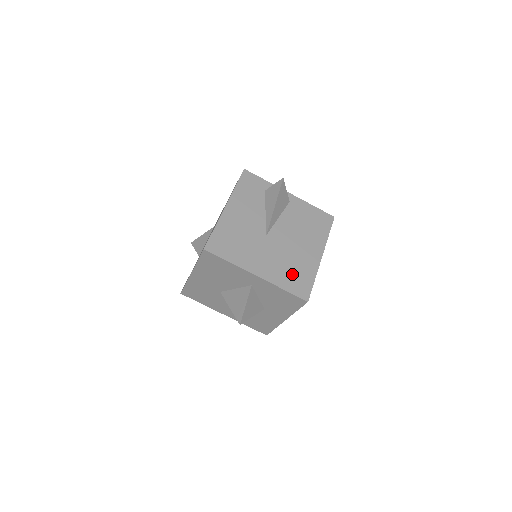
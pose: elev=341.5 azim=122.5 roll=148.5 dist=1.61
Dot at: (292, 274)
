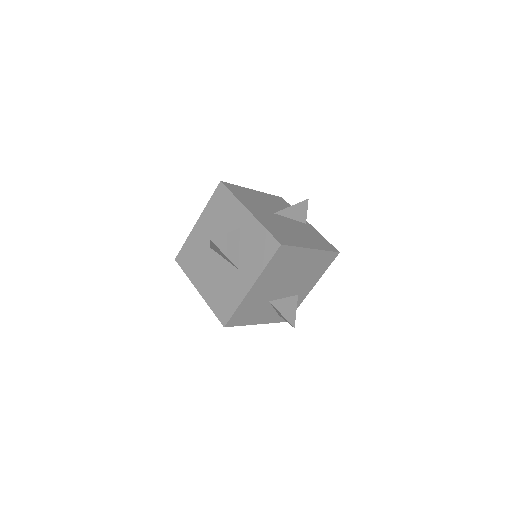
Dot at: (279, 231)
